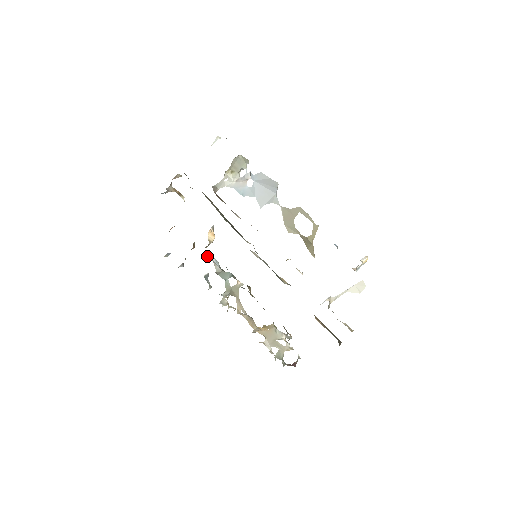
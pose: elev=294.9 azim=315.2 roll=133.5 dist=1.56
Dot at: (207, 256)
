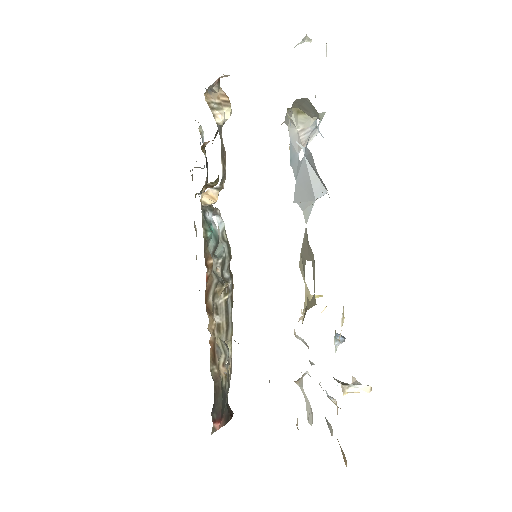
Dot at: (214, 209)
